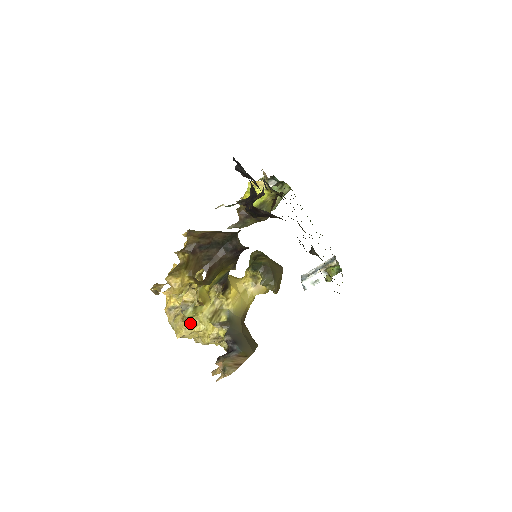
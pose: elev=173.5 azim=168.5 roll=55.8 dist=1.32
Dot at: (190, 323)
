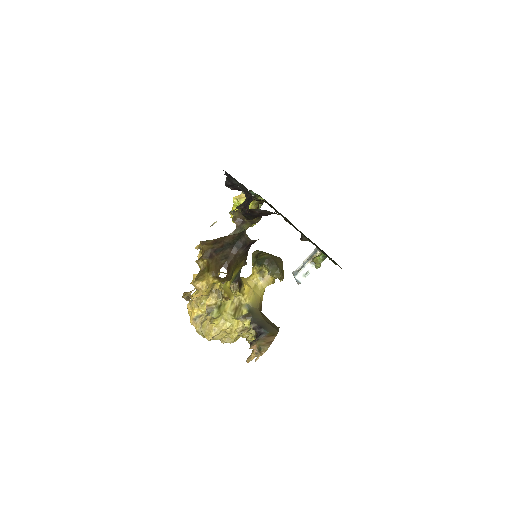
Dot at: (217, 323)
